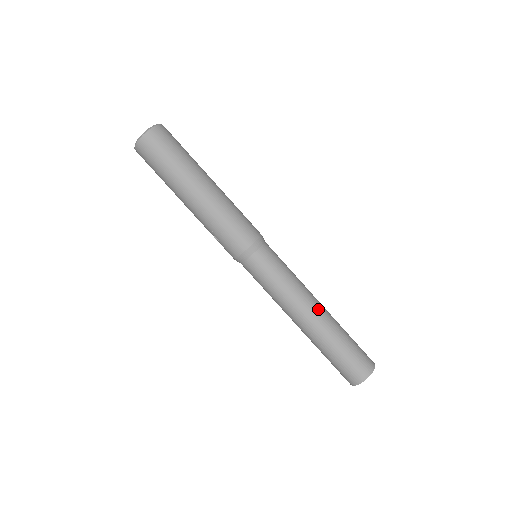
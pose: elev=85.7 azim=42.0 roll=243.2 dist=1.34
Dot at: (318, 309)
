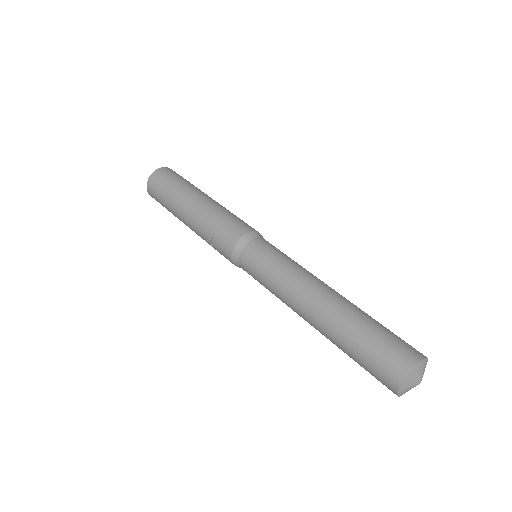
Dot at: (329, 290)
